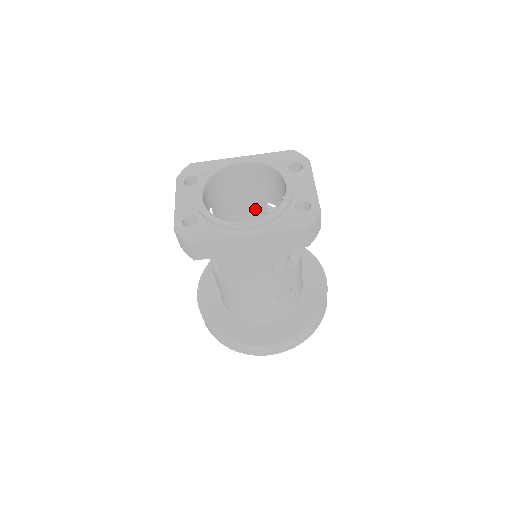
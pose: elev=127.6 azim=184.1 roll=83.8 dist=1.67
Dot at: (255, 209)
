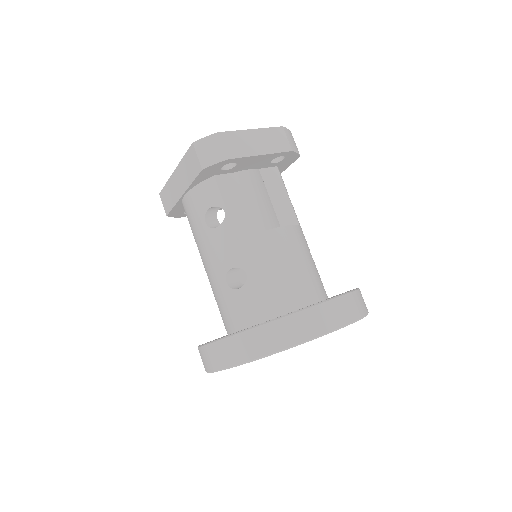
Dot at: occluded
